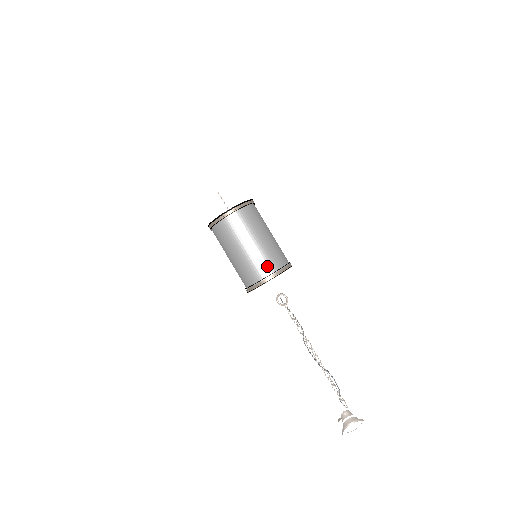
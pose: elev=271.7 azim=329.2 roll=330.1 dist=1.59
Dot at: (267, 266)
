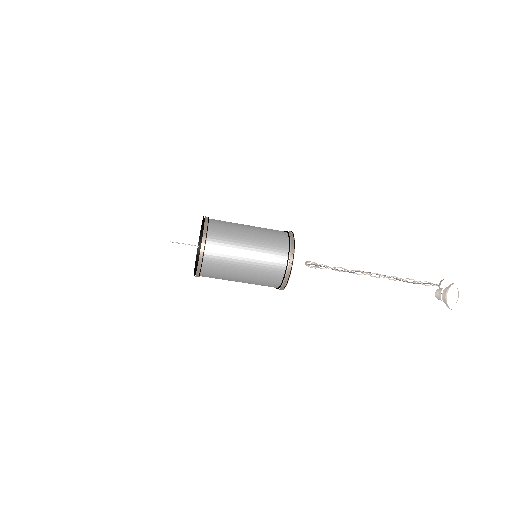
Dot at: (269, 286)
